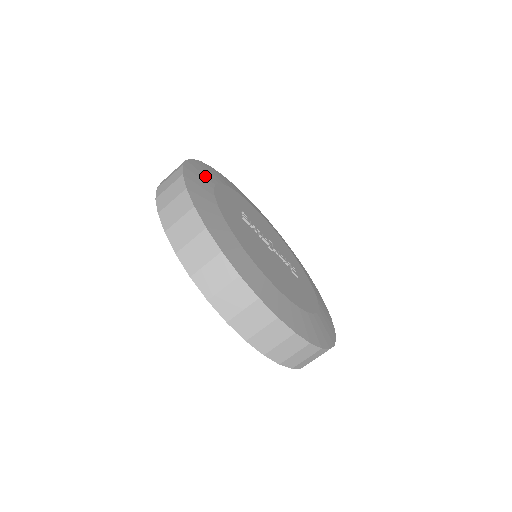
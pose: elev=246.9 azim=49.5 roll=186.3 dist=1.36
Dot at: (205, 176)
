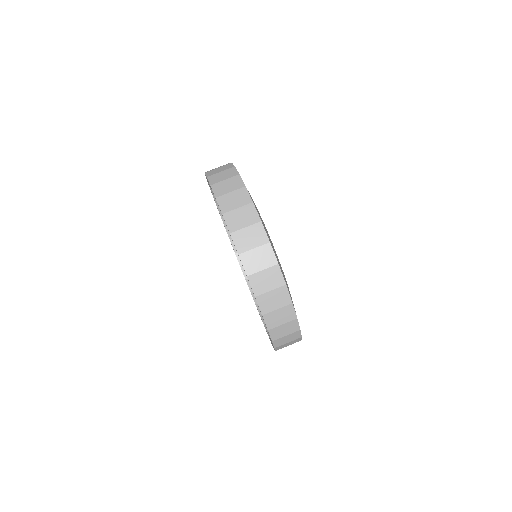
Dot at: occluded
